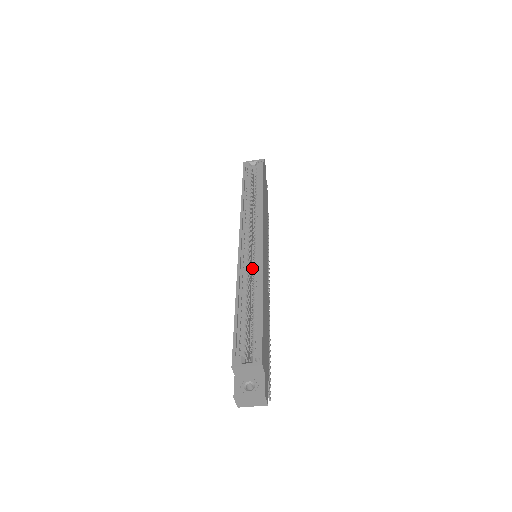
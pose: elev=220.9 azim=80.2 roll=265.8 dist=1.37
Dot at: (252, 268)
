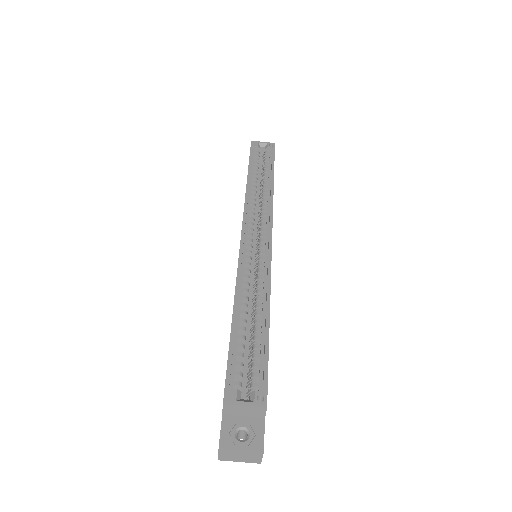
Dot at: (251, 270)
